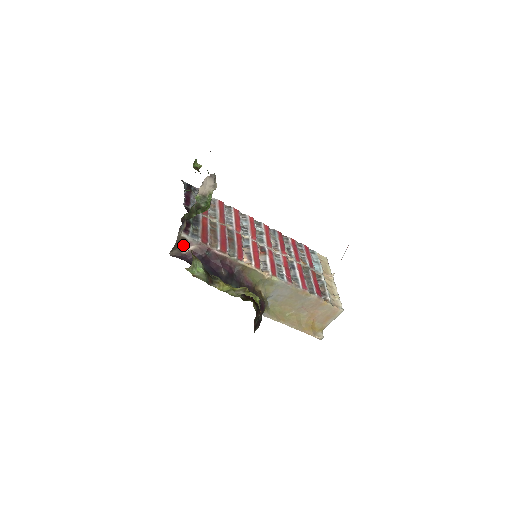
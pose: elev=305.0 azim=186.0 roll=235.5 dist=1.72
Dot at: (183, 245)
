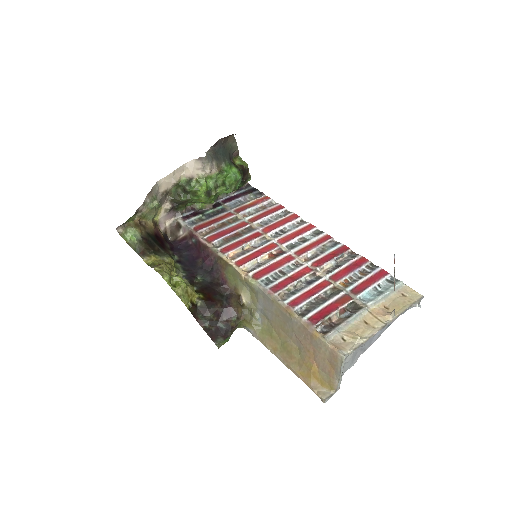
Dot at: (180, 231)
